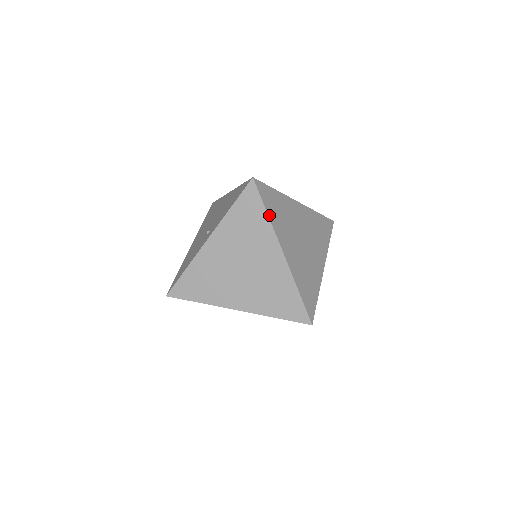
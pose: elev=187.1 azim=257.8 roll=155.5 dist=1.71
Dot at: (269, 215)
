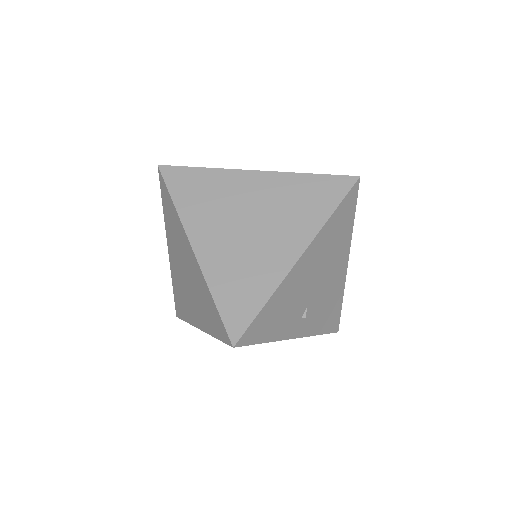
Dot at: occluded
